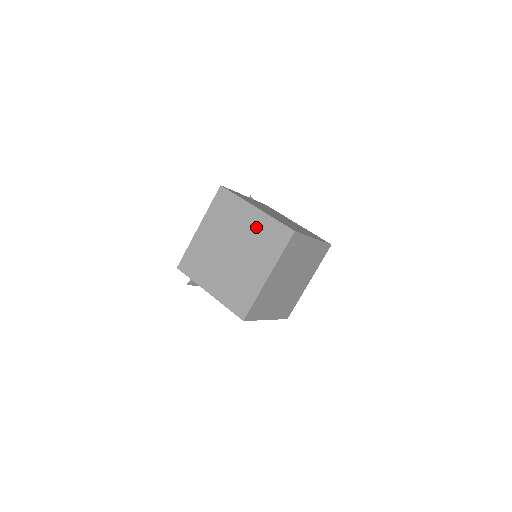
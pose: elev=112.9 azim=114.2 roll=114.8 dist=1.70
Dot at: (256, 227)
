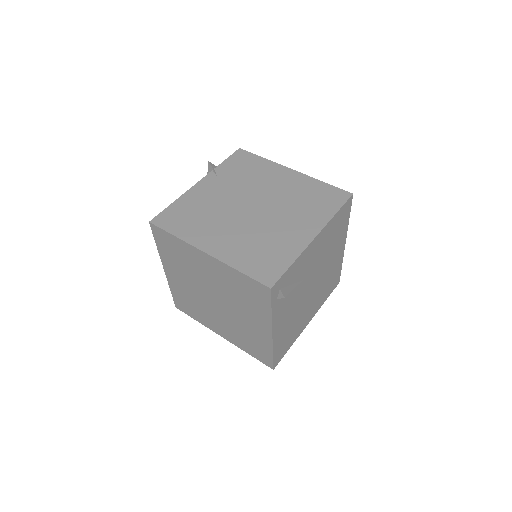
Dot at: (222, 278)
